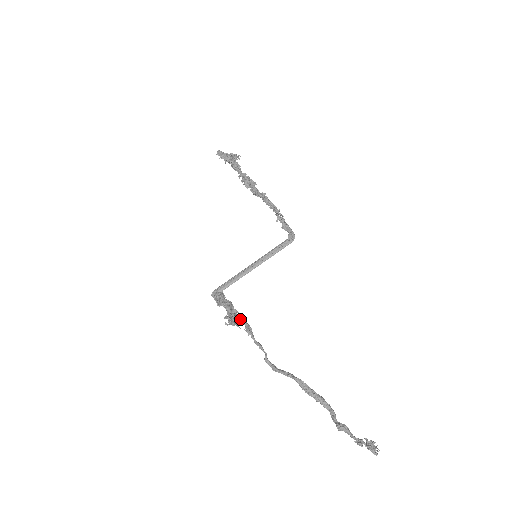
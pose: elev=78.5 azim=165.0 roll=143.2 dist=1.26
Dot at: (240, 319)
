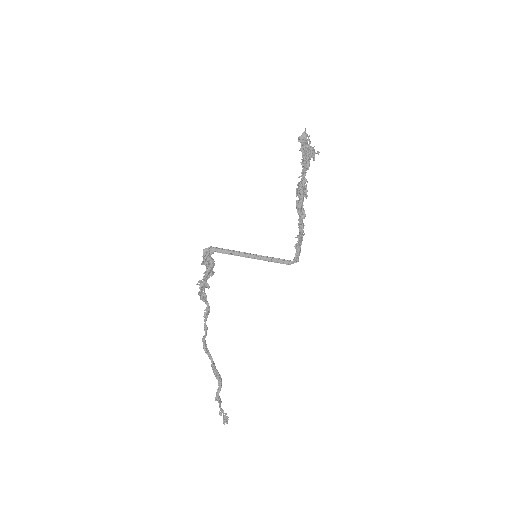
Dot at: (206, 302)
